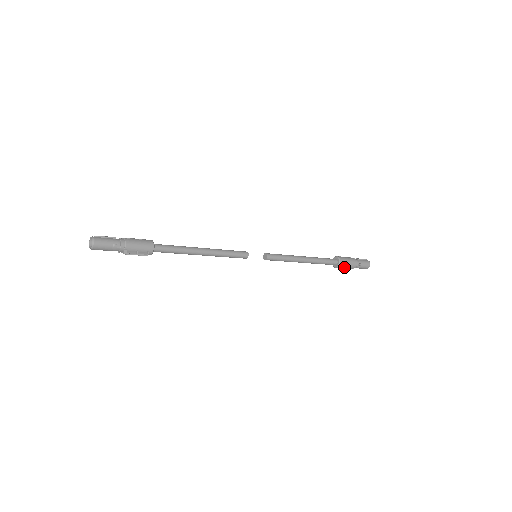
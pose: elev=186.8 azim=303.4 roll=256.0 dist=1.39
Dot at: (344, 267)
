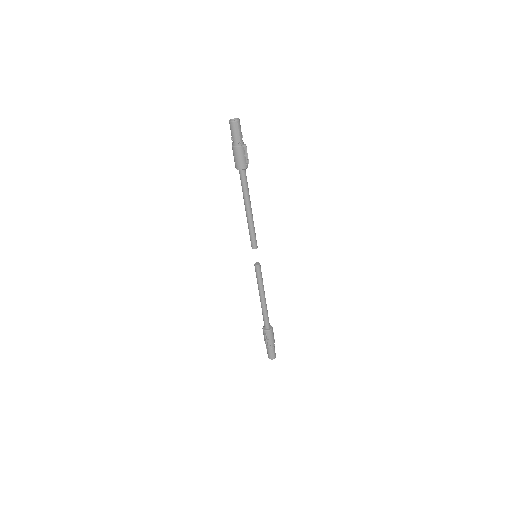
Dot at: (273, 334)
